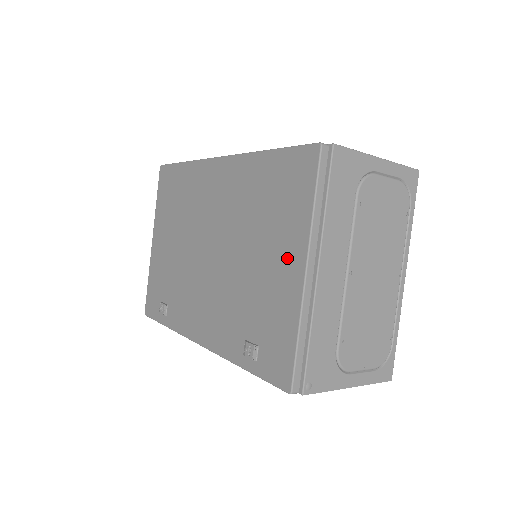
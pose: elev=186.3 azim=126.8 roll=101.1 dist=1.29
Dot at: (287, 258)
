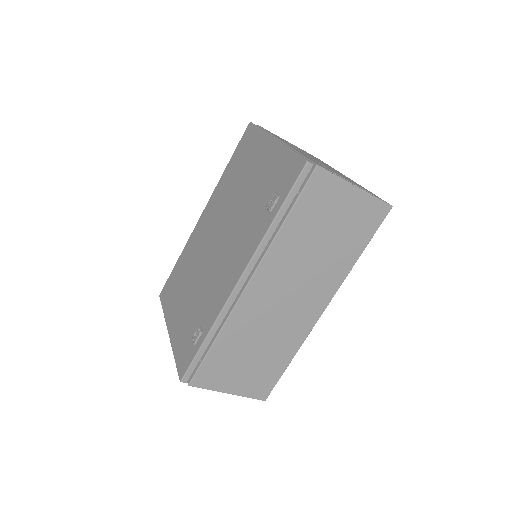
Dot at: (262, 154)
